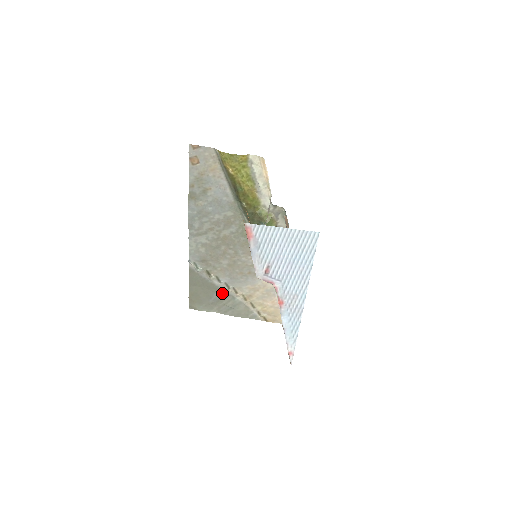
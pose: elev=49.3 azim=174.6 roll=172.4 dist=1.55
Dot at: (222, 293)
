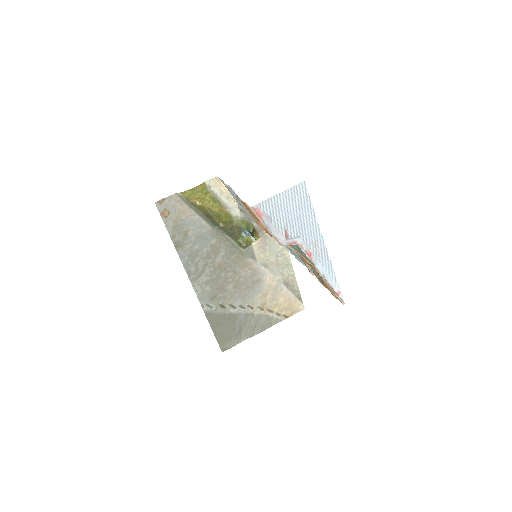
Dot at: (241, 317)
